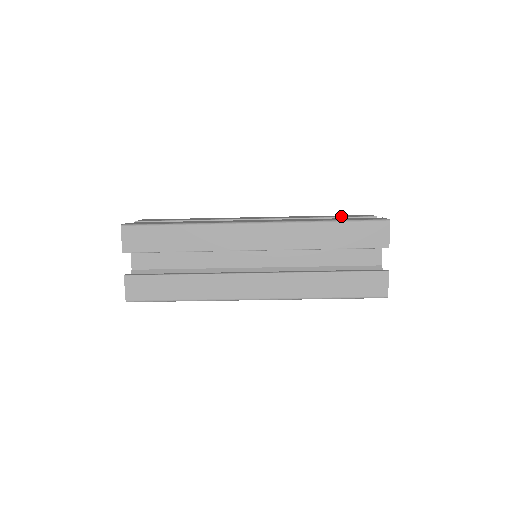
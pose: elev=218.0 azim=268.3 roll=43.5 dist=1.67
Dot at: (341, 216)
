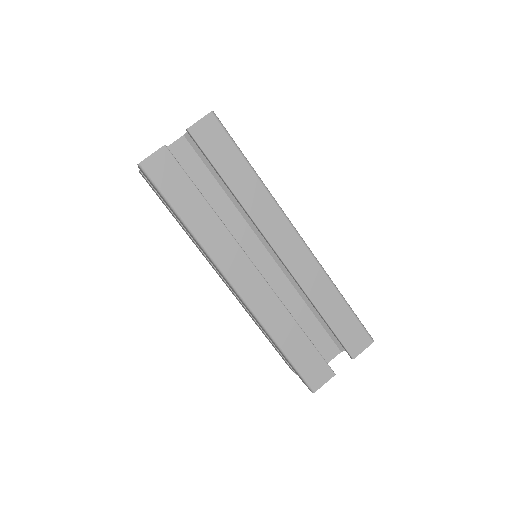
Dot at: occluded
